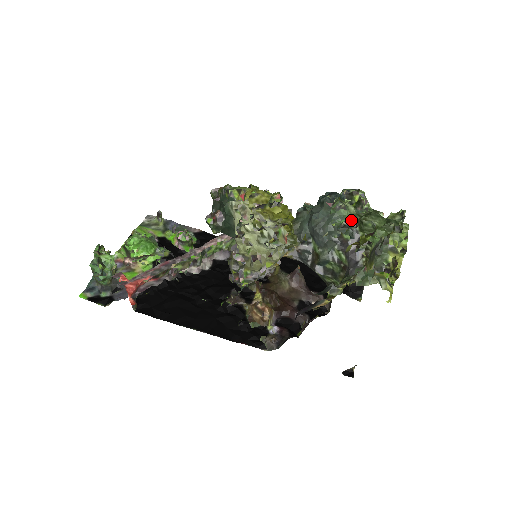
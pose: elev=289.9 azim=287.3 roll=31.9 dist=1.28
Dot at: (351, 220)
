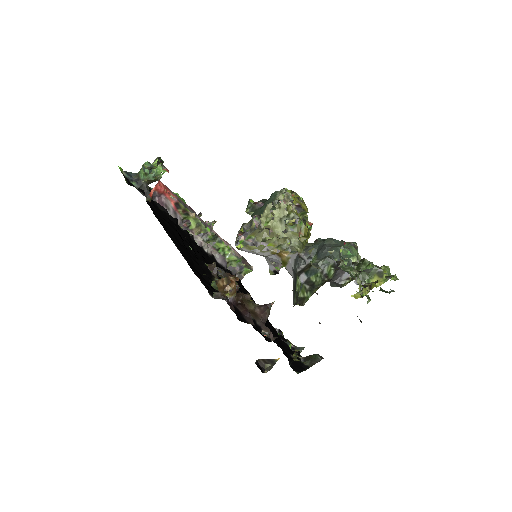
Dot at: (354, 261)
